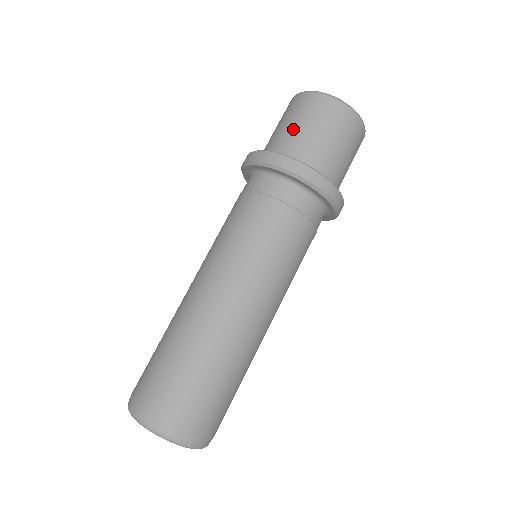
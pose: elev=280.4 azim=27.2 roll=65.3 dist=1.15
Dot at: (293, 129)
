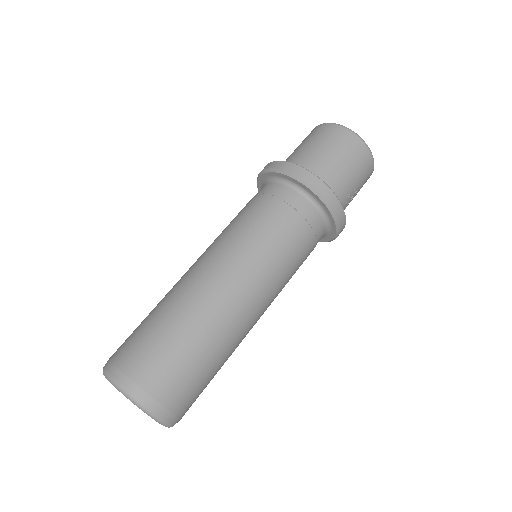
Dot at: (318, 152)
